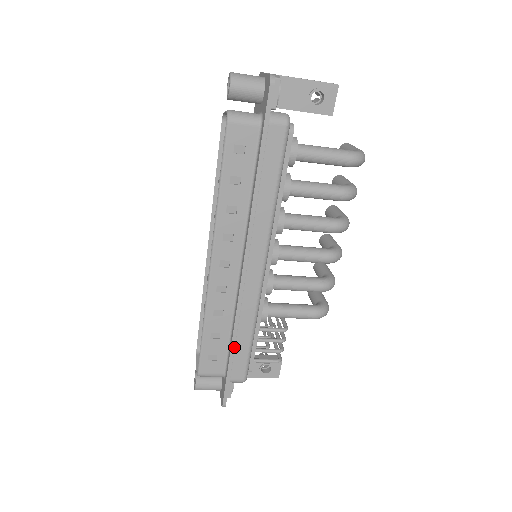
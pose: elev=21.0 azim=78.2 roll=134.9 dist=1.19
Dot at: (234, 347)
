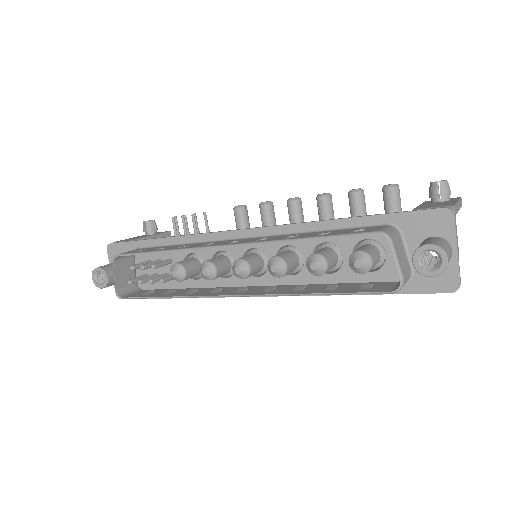
Dot at: occluded
